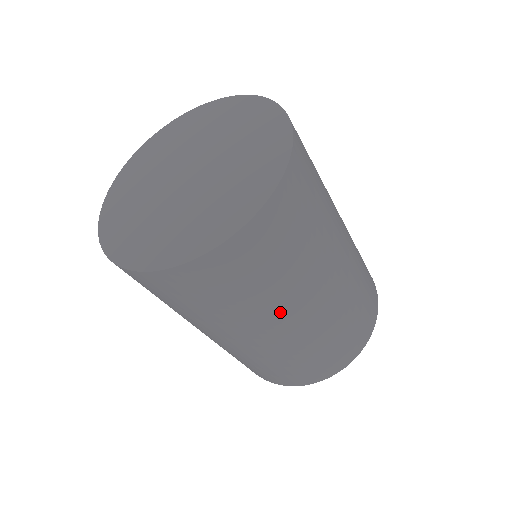
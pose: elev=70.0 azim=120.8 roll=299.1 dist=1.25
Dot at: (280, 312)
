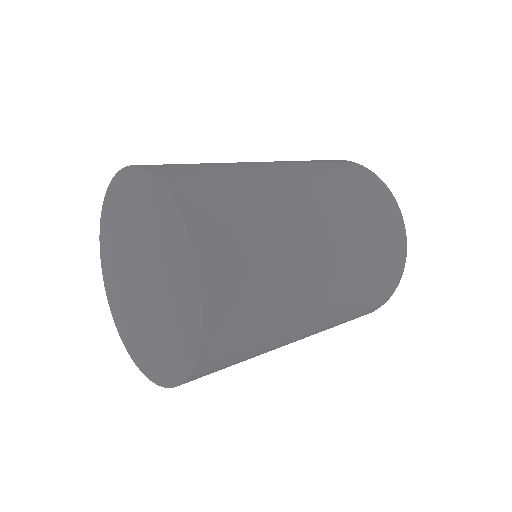
Dot at: (282, 344)
